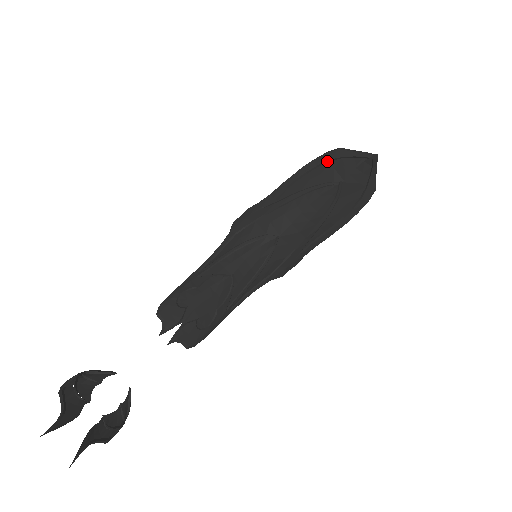
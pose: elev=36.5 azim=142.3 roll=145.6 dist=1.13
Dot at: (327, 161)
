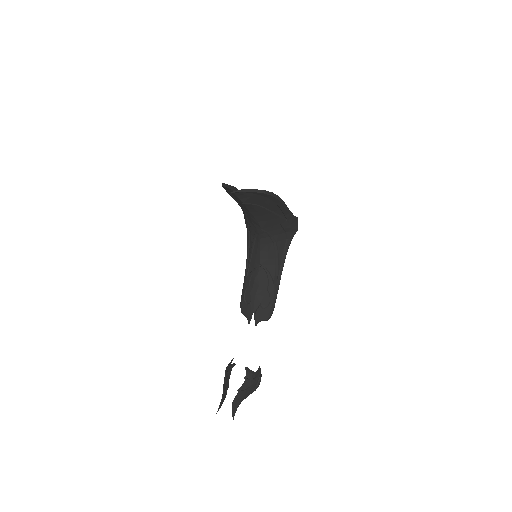
Dot at: (228, 190)
